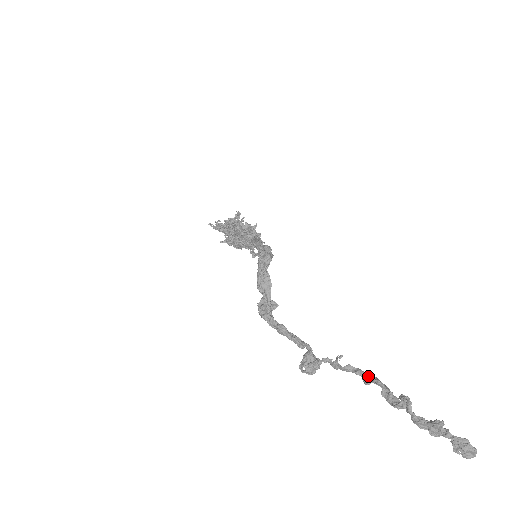
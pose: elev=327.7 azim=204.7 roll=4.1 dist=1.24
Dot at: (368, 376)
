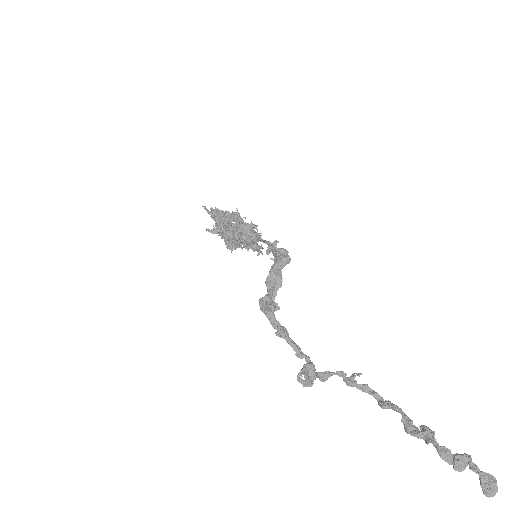
Dot at: (386, 400)
